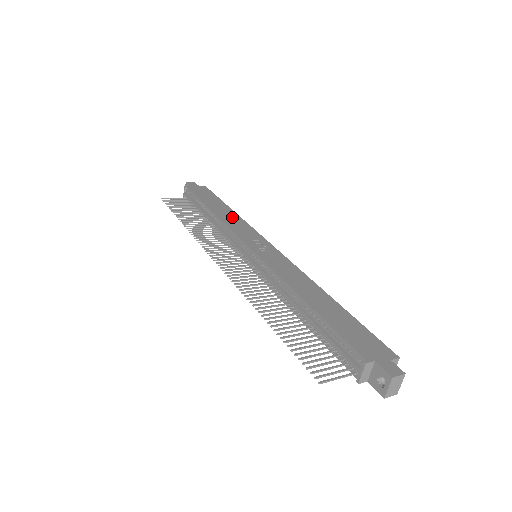
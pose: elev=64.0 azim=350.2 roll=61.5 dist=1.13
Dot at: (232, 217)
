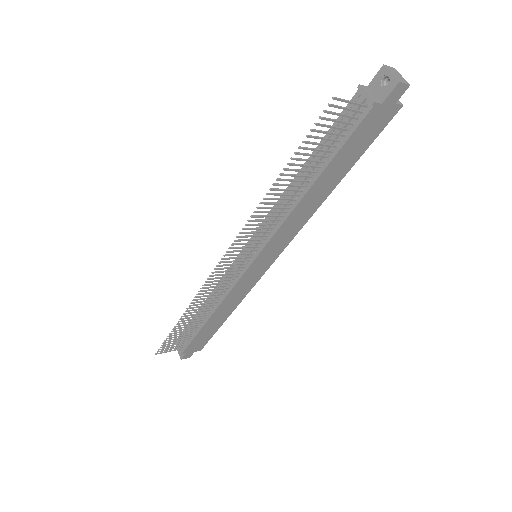
Dot at: occluded
